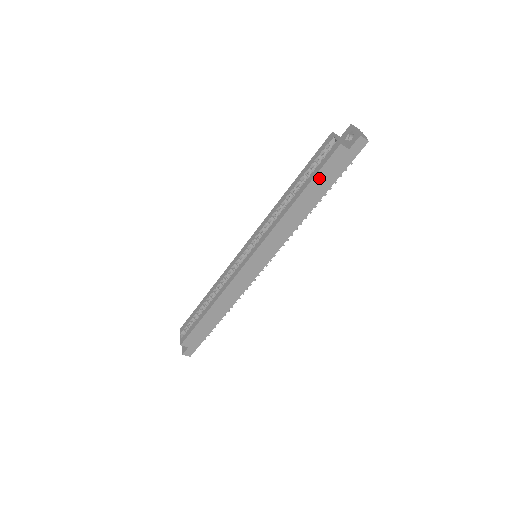
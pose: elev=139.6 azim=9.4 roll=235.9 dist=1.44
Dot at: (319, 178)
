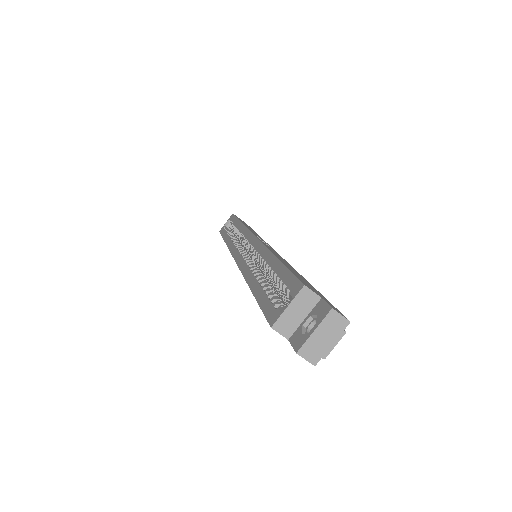
Dot at: occluded
